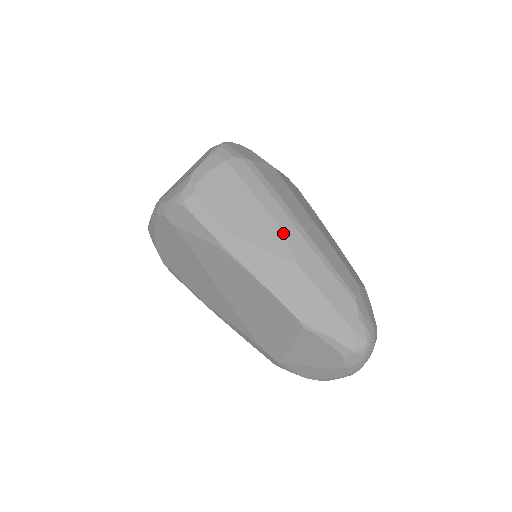
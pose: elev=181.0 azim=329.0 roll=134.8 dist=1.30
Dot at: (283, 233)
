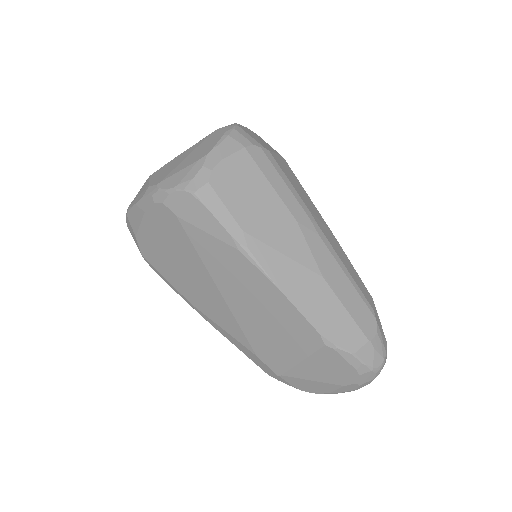
Dot at: (306, 238)
